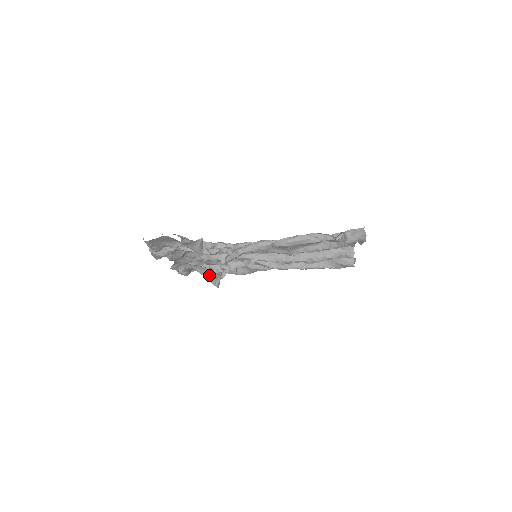
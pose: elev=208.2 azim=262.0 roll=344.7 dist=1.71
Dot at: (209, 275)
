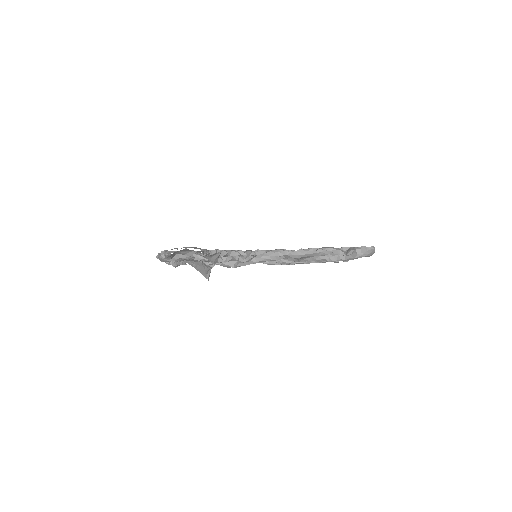
Dot at: (202, 269)
